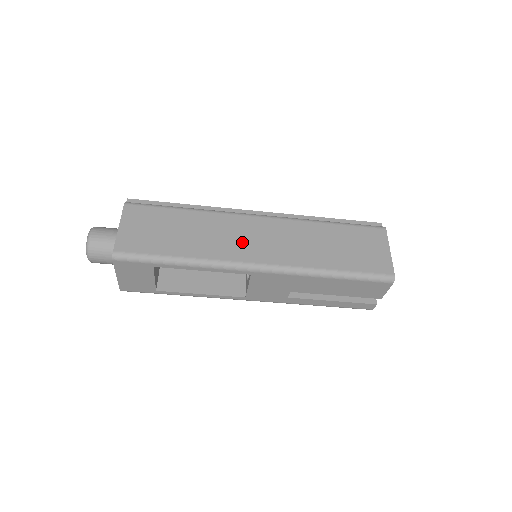
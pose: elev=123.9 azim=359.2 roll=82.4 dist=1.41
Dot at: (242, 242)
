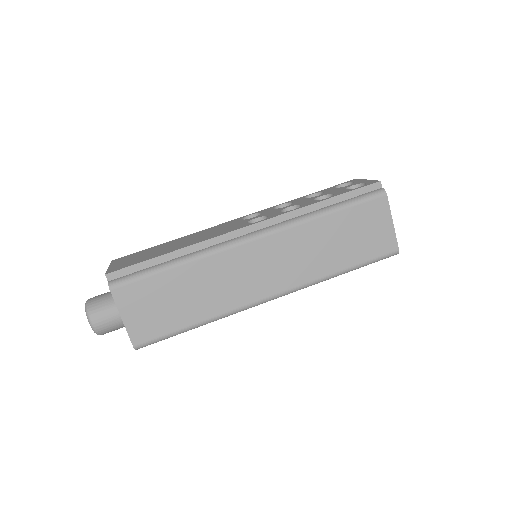
Dot at: (248, 280)
